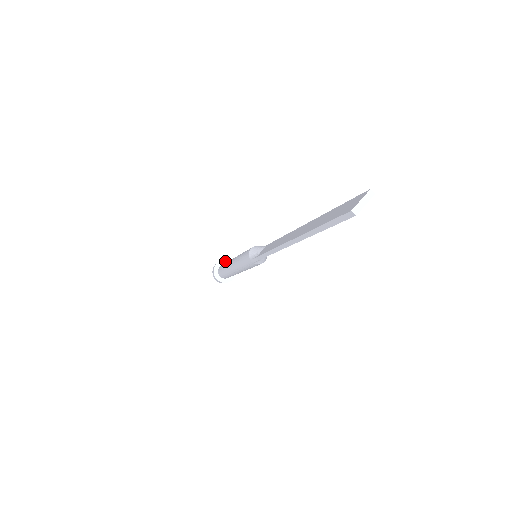
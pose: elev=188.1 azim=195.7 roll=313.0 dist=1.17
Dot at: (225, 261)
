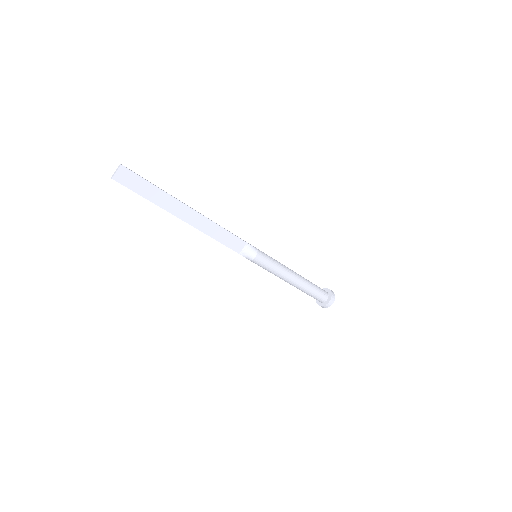
Dot at: (324, 289)
